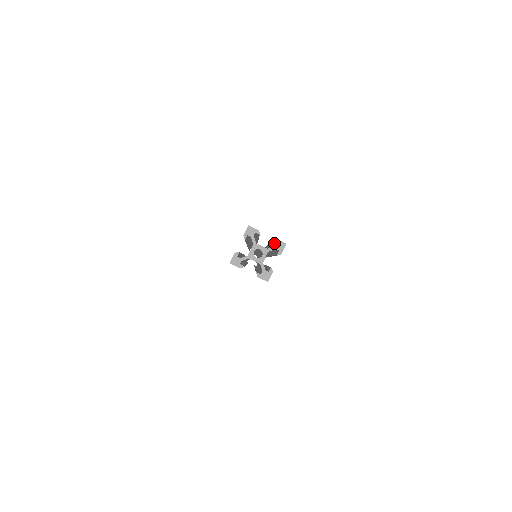
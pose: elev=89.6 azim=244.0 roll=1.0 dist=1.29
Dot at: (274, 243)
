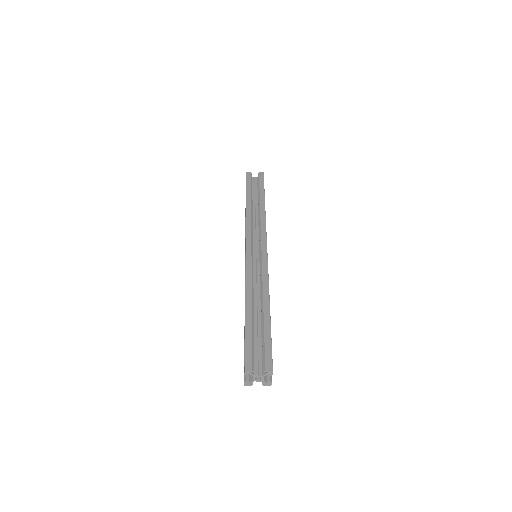
Dot at: (265, 359)
